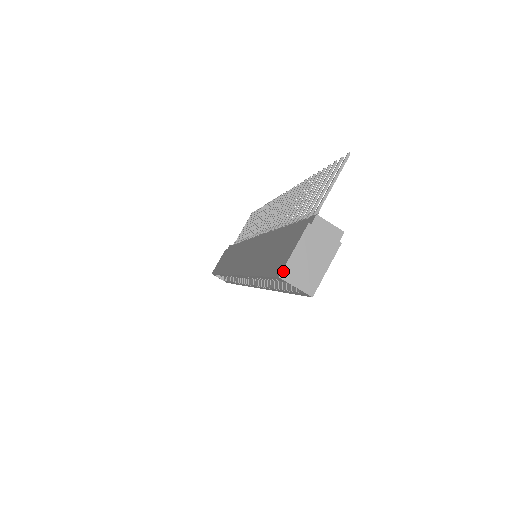
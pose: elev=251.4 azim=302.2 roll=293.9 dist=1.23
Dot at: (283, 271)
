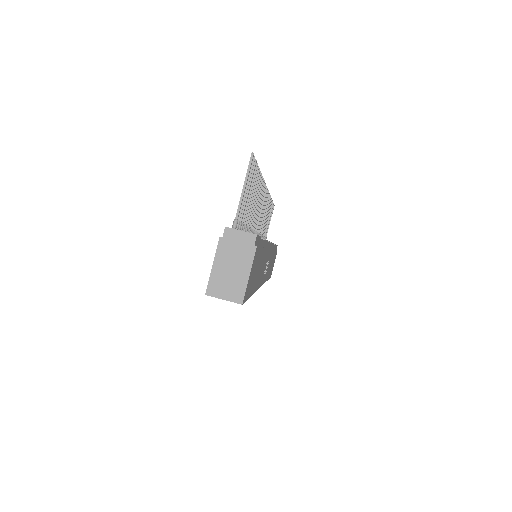
Dot at: (208, 288)
